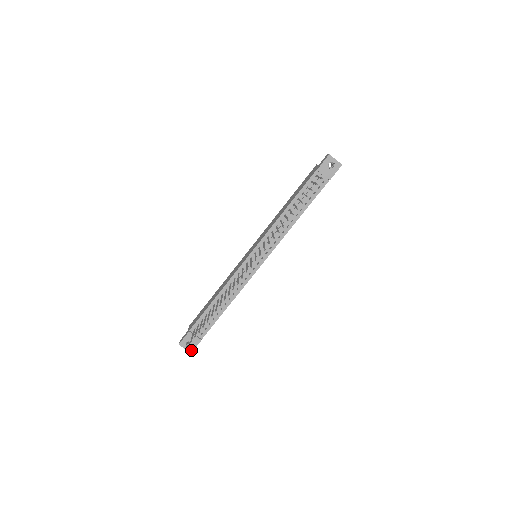
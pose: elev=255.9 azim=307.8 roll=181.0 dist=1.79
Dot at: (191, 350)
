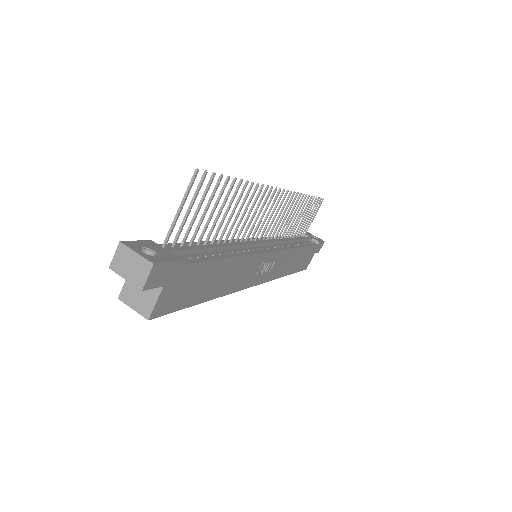
Dot at: (154, 260)
